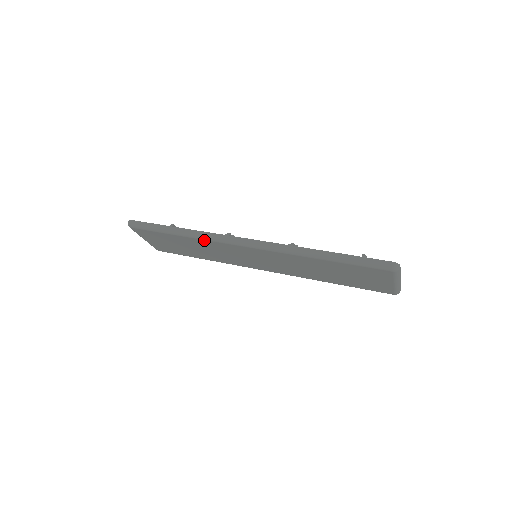
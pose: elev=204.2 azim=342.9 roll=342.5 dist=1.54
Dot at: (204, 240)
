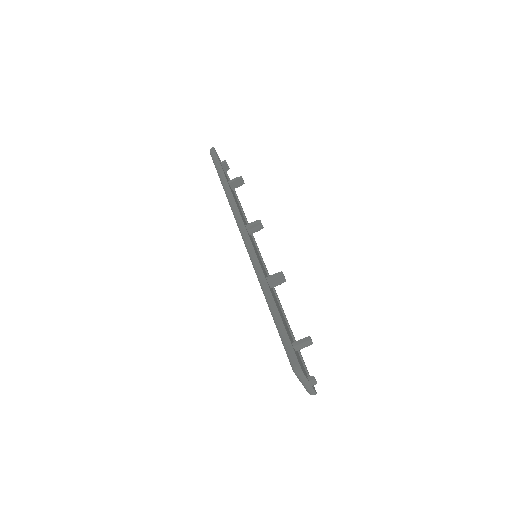
Dot at: (231, 208)
